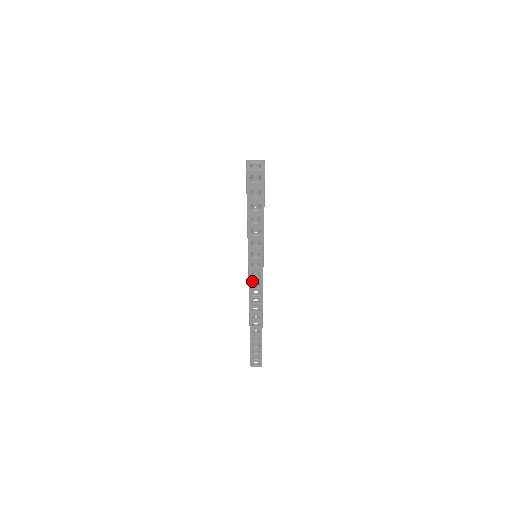
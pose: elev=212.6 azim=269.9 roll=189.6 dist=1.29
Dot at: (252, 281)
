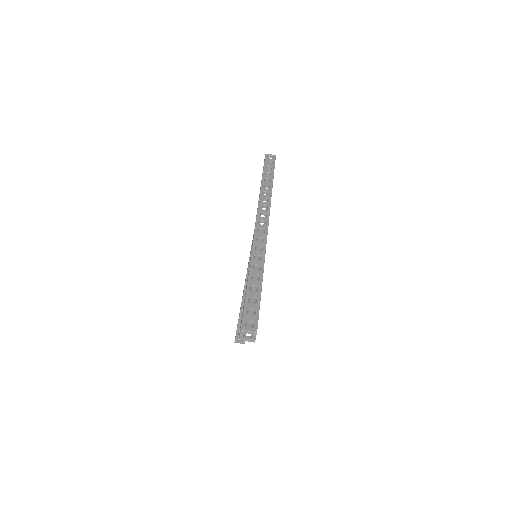
Dot at: (260, 212)
